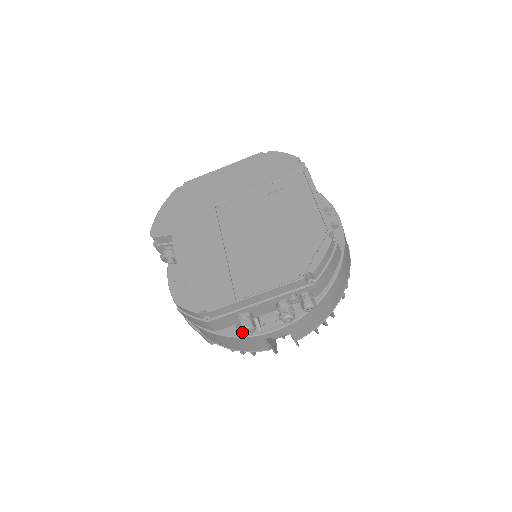
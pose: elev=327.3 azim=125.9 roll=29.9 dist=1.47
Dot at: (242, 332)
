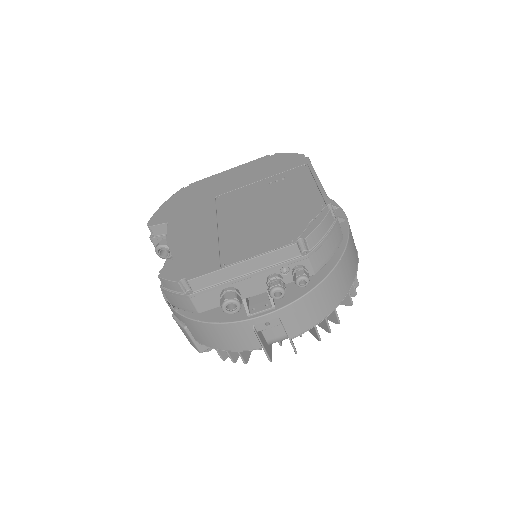
Dot at: (225, 307)
